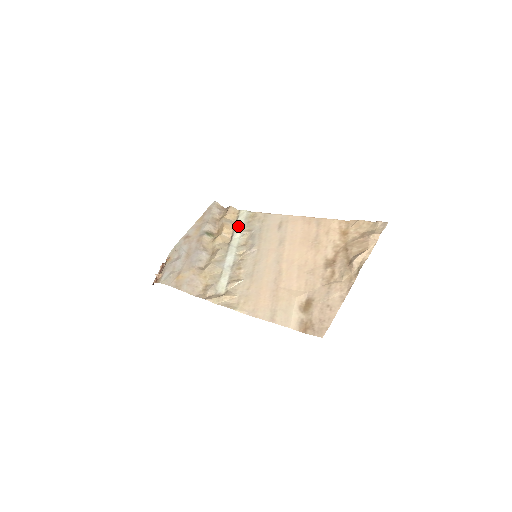
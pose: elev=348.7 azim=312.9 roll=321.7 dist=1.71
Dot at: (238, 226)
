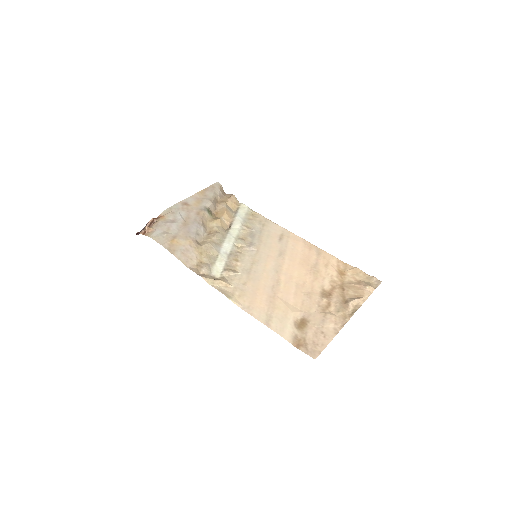
Dot at: (238, 218)
